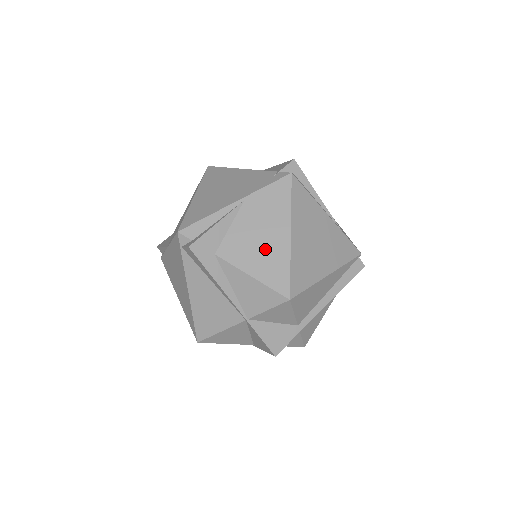
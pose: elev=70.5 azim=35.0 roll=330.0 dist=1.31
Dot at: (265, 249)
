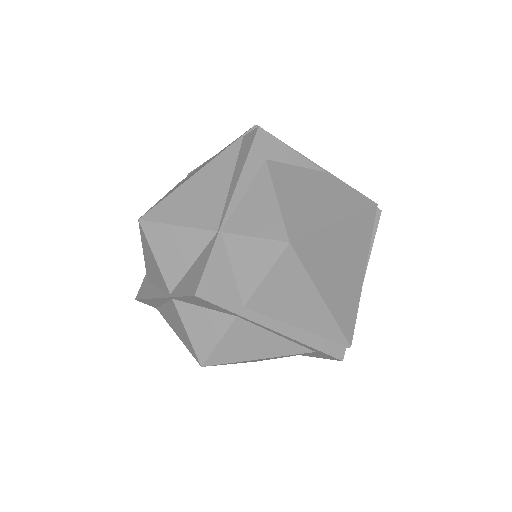
Dot at: (309, 202)
